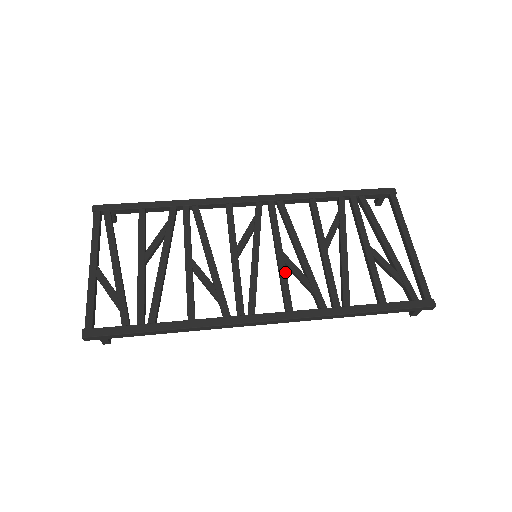
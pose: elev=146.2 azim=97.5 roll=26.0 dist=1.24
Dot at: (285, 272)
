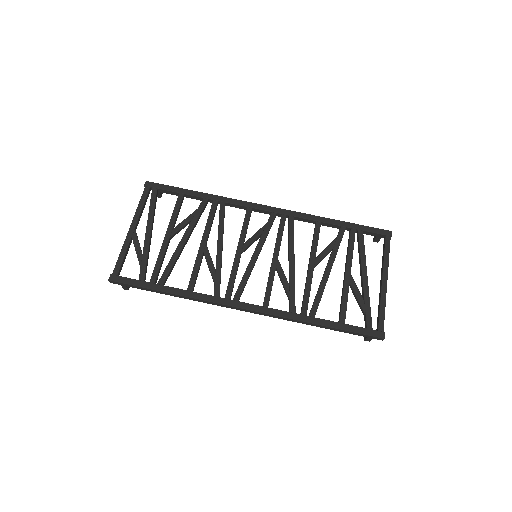
Dot at: (273, 275)
